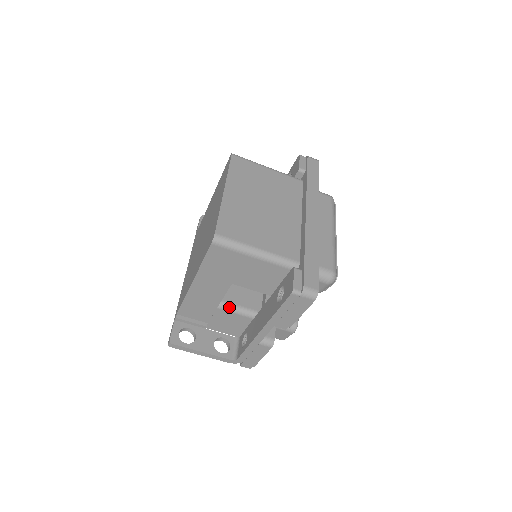
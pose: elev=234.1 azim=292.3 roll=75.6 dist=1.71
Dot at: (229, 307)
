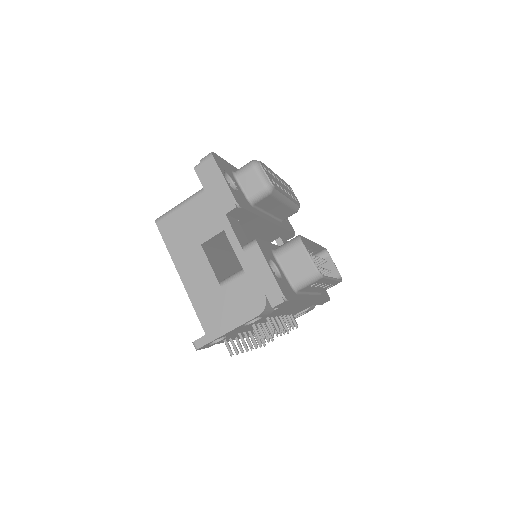
Dot at: (230, 277)
